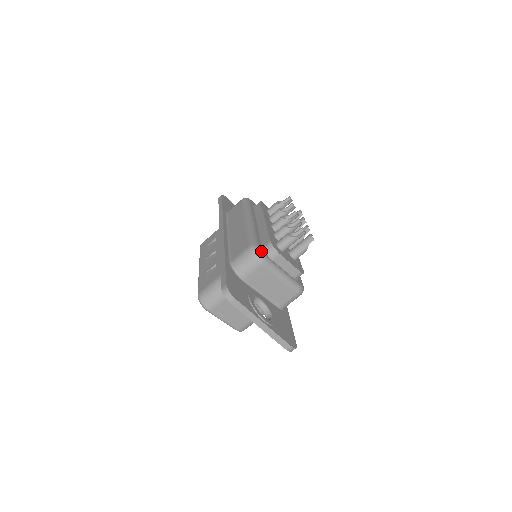
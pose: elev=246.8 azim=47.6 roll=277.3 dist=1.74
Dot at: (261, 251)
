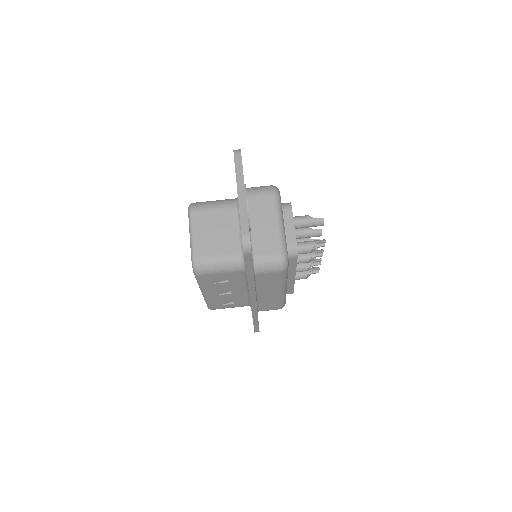
Dot at: (279, 191)
